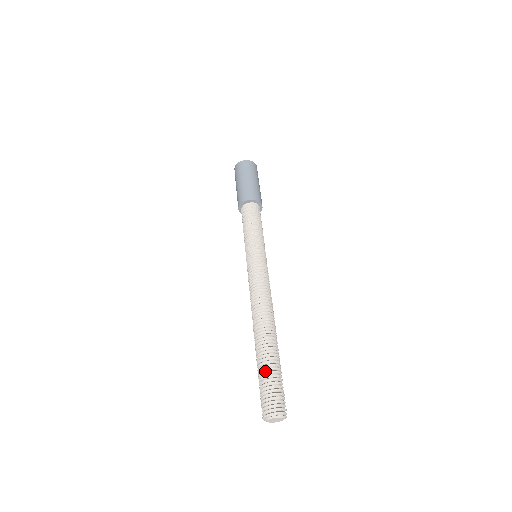
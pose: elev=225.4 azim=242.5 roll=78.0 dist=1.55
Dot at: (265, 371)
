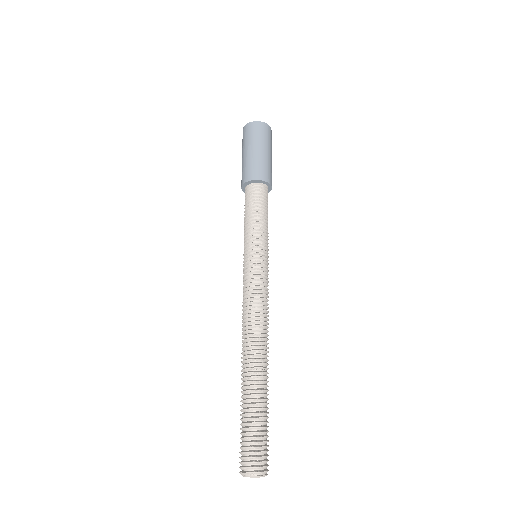
Dot at: (251, 416)
